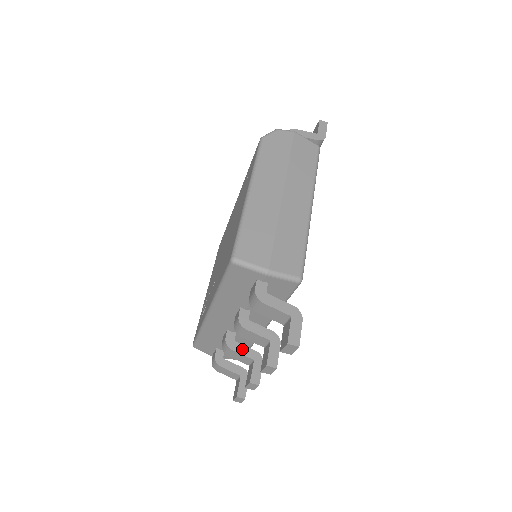
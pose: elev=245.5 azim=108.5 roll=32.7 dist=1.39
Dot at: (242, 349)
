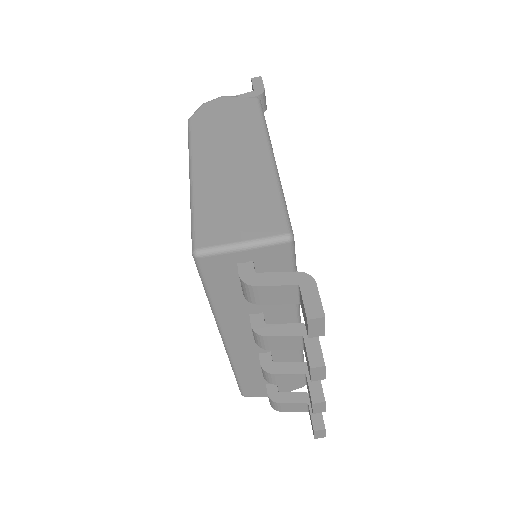
Dot at: (285, 368)
